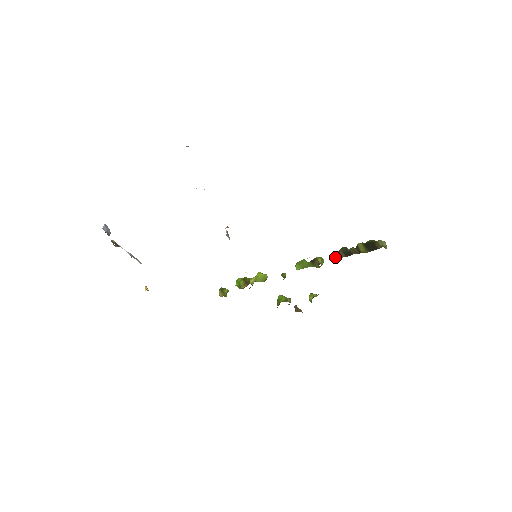
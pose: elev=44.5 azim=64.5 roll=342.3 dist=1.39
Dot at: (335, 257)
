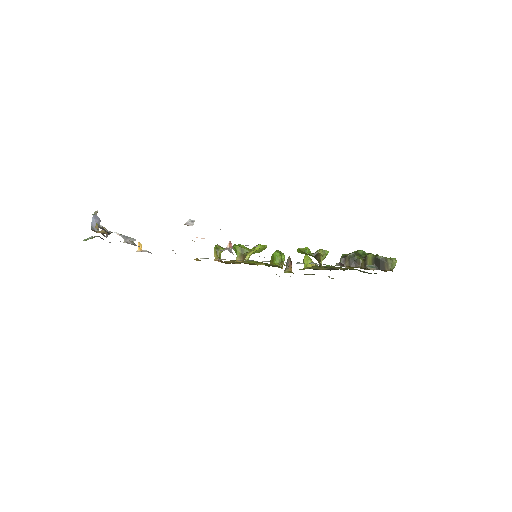
Dot at: occluded
